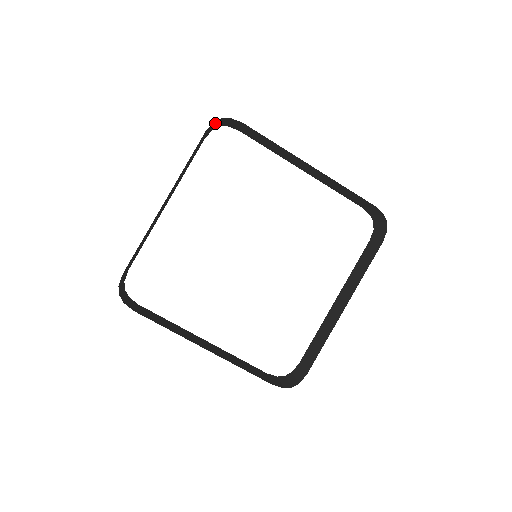
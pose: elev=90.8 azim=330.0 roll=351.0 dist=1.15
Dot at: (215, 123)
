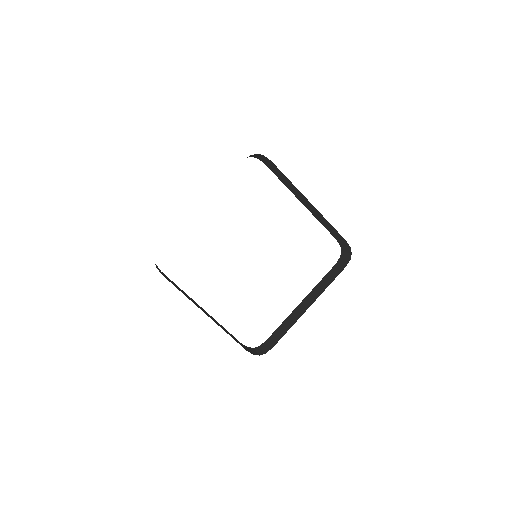
Dot at: (251, 155)
